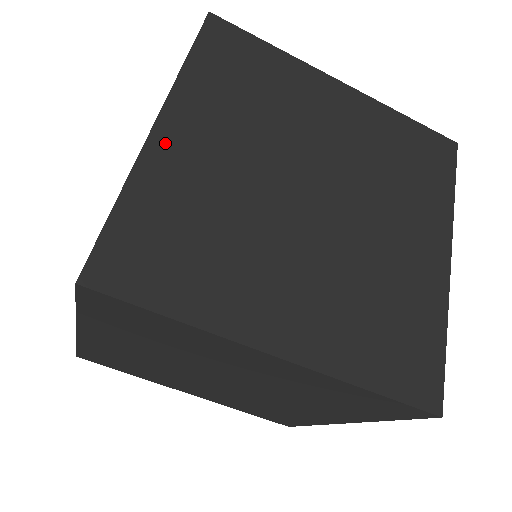
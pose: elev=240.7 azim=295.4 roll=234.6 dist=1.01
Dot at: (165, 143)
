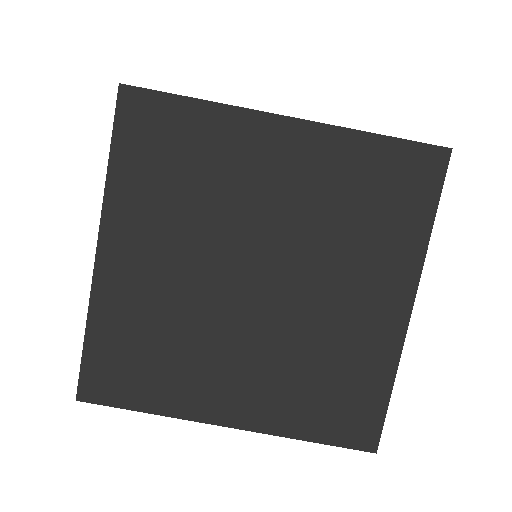
Dot at: (109, 269)
